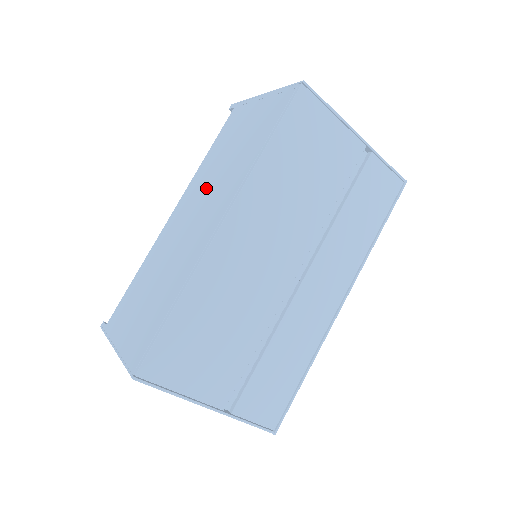
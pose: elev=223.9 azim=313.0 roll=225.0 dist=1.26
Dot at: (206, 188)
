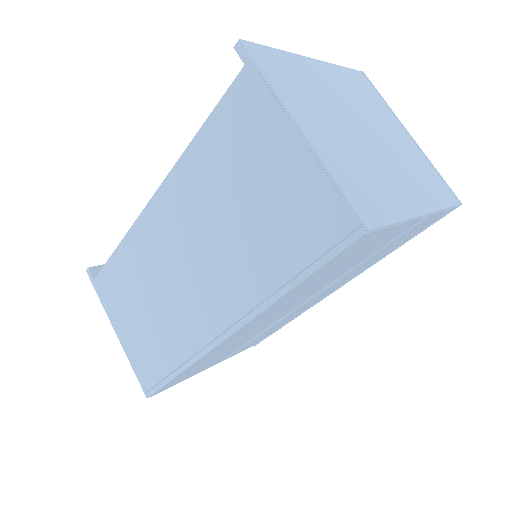
Dot at: (201, 231)
